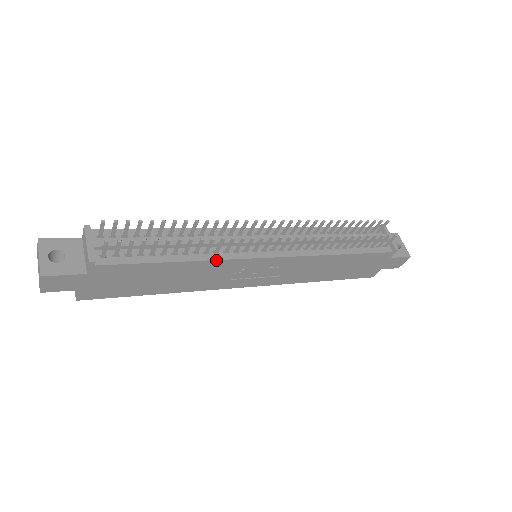
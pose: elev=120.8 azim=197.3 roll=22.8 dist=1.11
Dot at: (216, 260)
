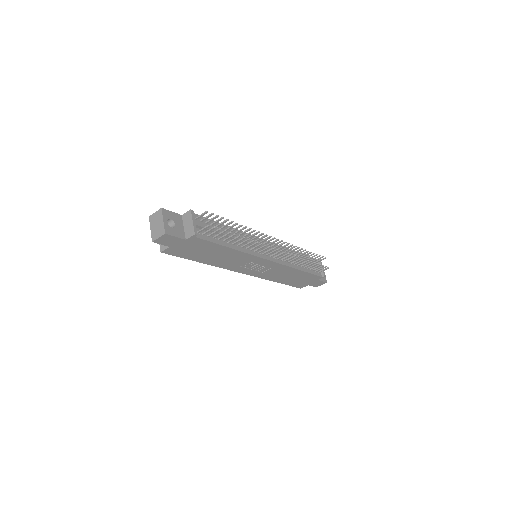
Dot at: (247, 253)
